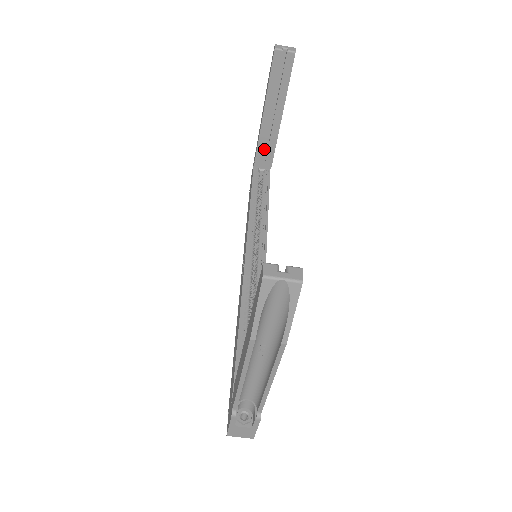
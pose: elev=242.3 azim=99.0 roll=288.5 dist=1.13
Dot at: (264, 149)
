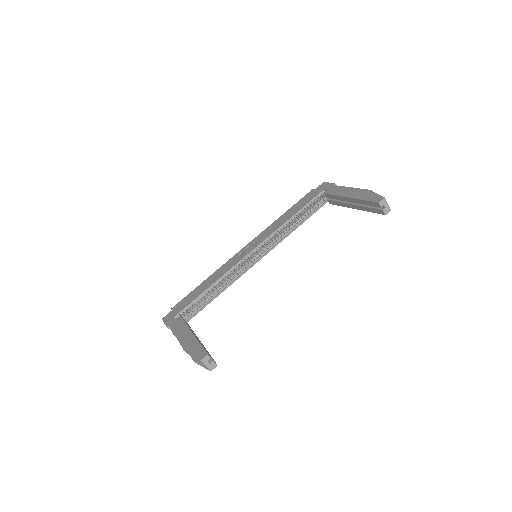
Dot at: occluded
